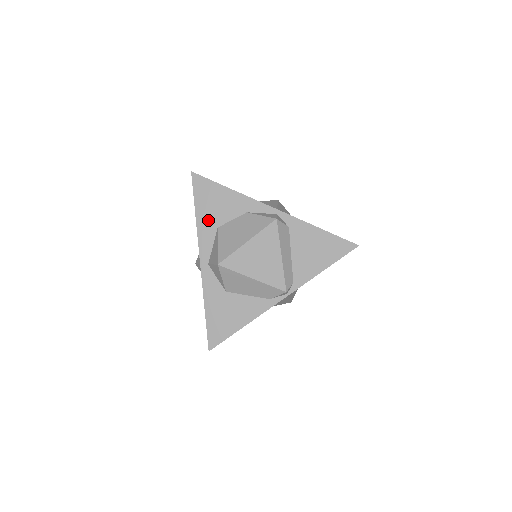
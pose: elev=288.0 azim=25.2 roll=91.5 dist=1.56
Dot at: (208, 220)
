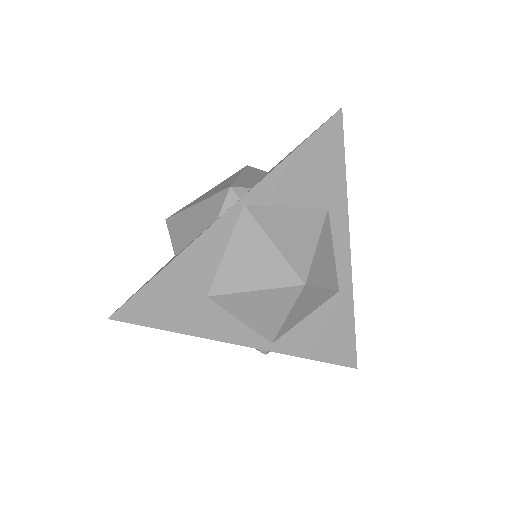
Dot at: occluded
